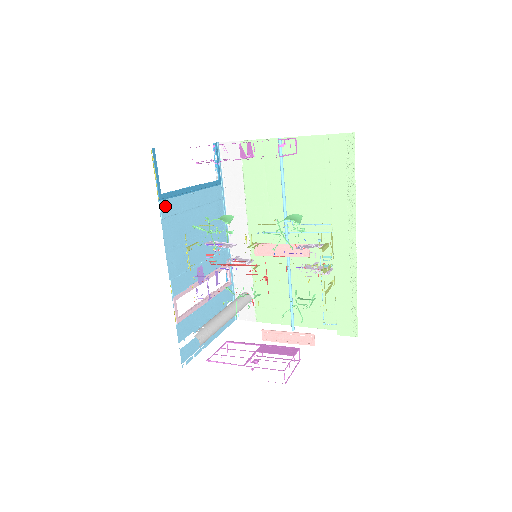
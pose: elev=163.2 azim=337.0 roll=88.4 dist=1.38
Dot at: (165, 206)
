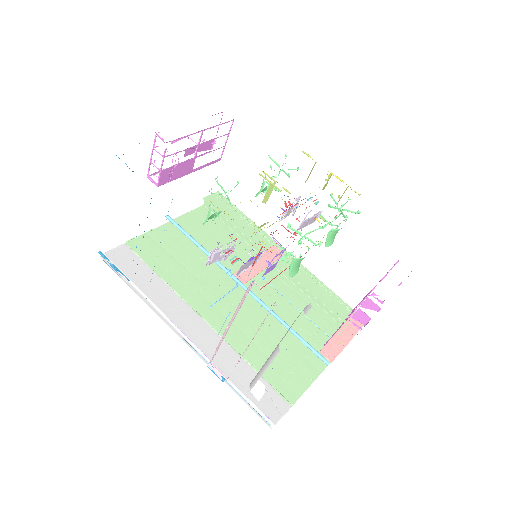
Dot at: occluded
